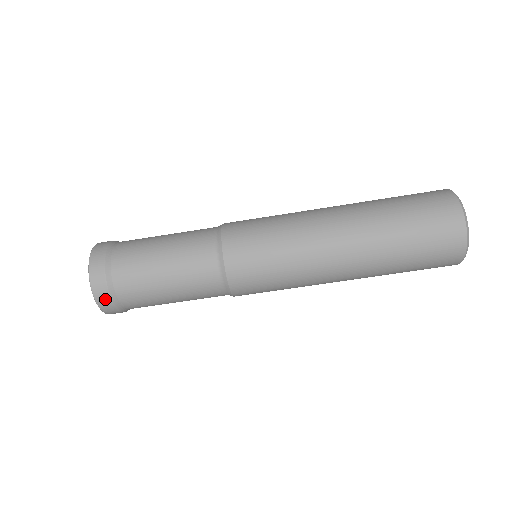
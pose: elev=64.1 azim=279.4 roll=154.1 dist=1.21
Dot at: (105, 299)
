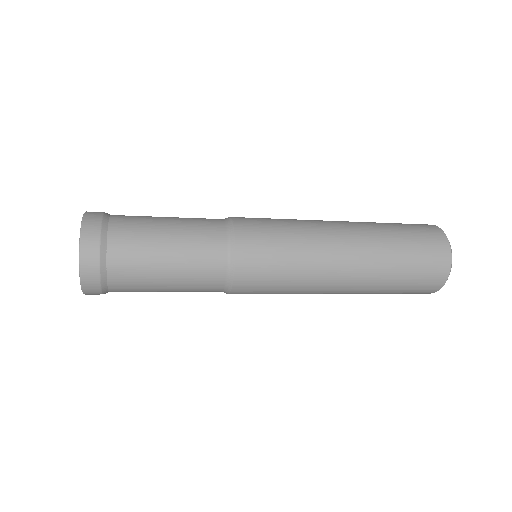
Dot at: occluded
